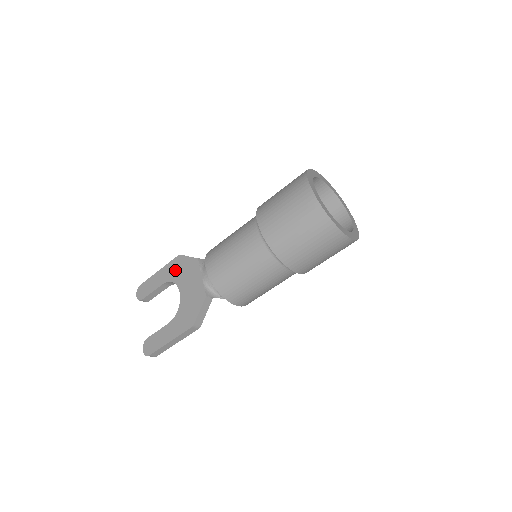
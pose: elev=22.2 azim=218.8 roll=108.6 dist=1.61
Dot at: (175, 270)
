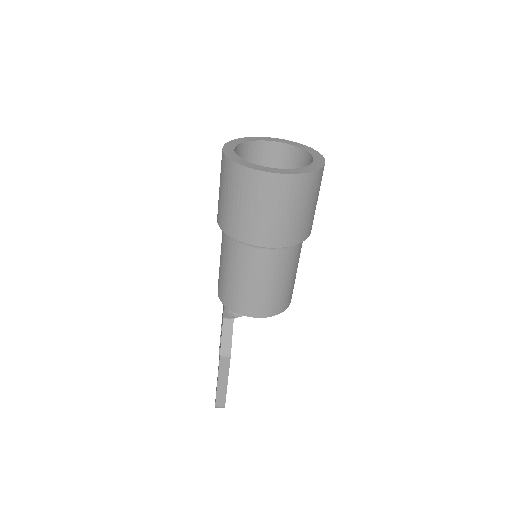
Dot at: occluded
